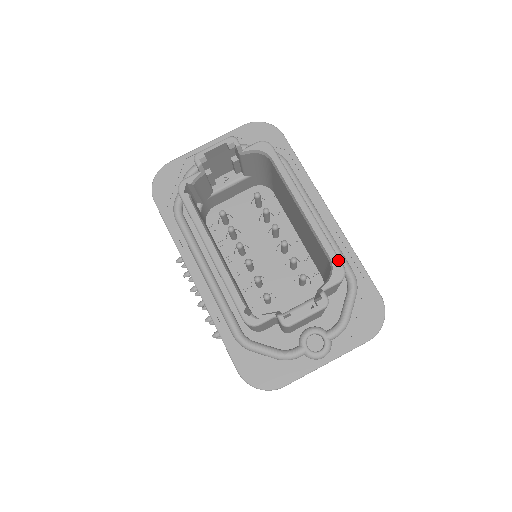
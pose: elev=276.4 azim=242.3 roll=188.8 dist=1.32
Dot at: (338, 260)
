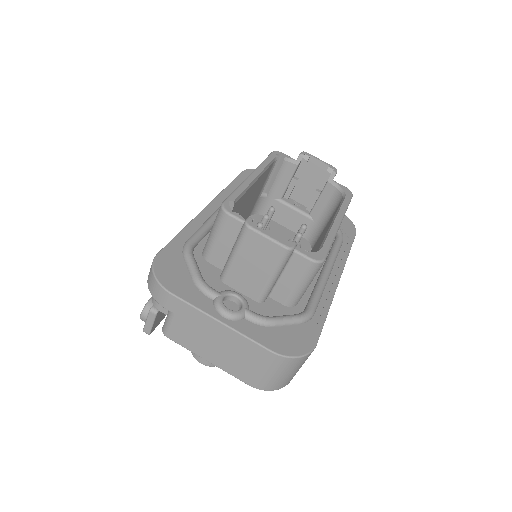
Dot at: (326, 253)
